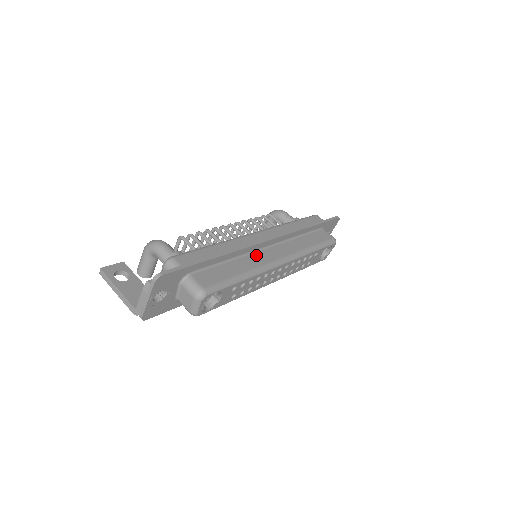
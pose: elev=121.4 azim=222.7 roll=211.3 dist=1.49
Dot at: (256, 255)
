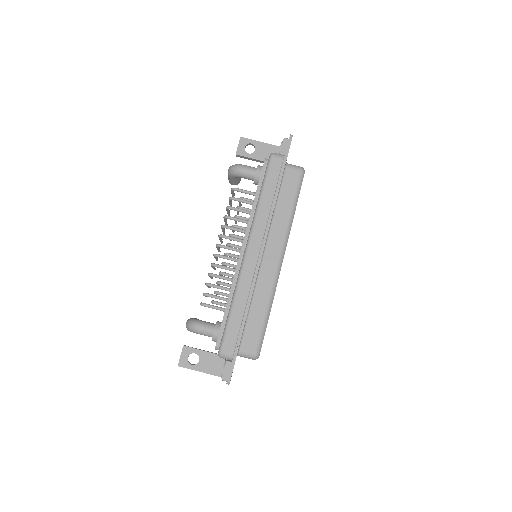
Dot at: (261, 277)
